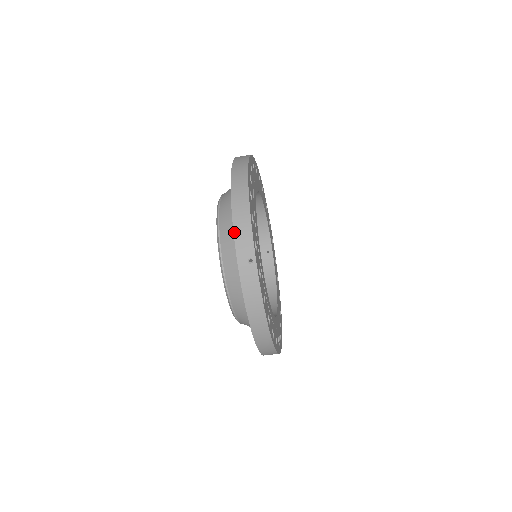
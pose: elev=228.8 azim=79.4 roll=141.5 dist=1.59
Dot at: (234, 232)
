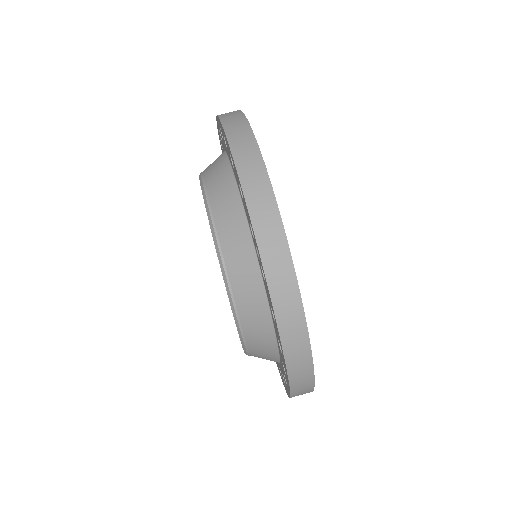
Dot at: occluded
